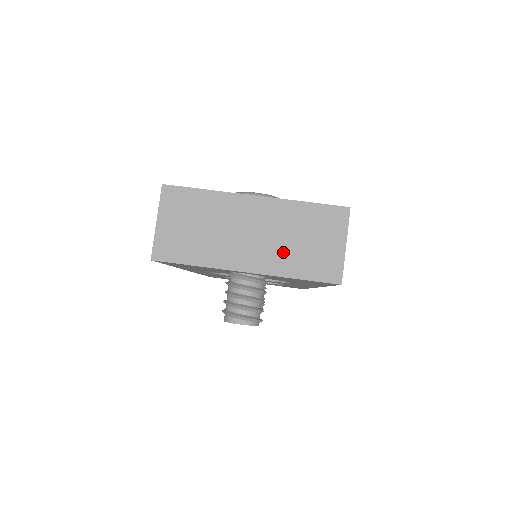
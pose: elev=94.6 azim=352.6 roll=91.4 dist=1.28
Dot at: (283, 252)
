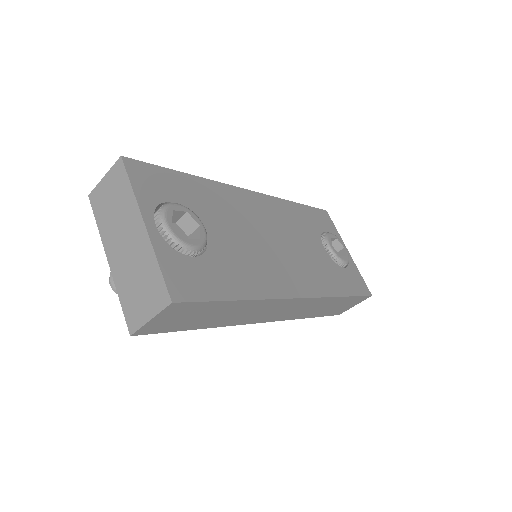
Dot at: (127, 276)
